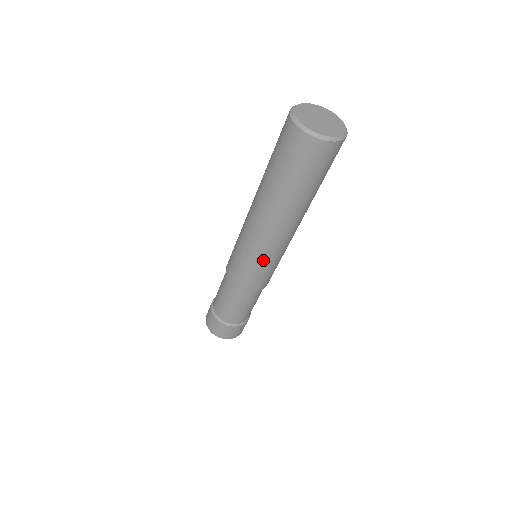
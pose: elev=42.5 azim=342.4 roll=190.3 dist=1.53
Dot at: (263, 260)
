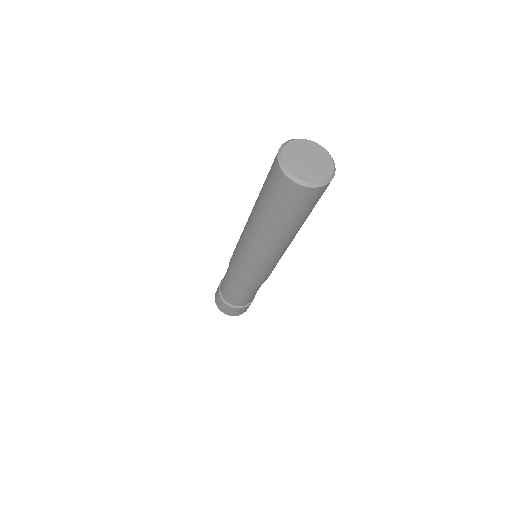
Dot at: (256, 266)
